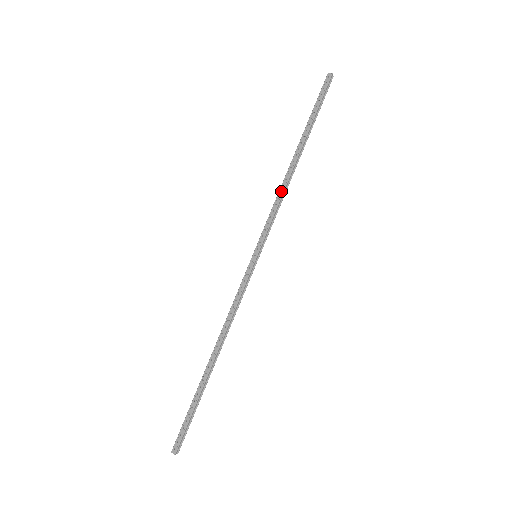
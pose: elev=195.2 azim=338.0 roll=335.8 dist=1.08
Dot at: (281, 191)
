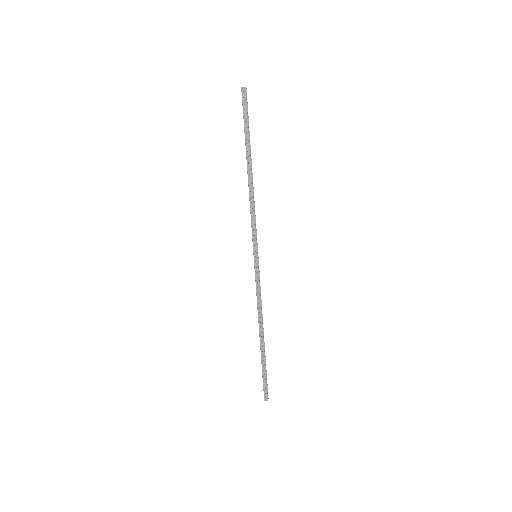
Dot at: (251, 202)
